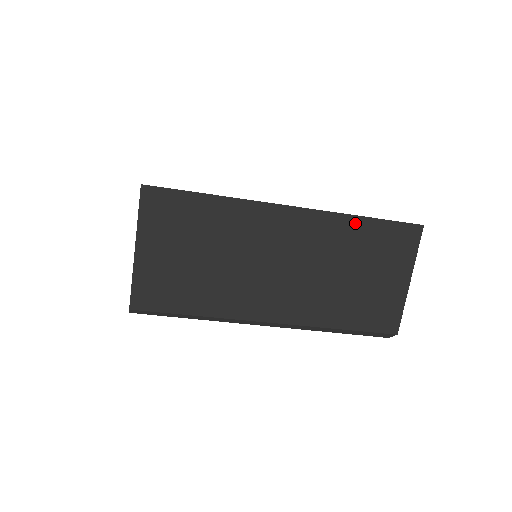
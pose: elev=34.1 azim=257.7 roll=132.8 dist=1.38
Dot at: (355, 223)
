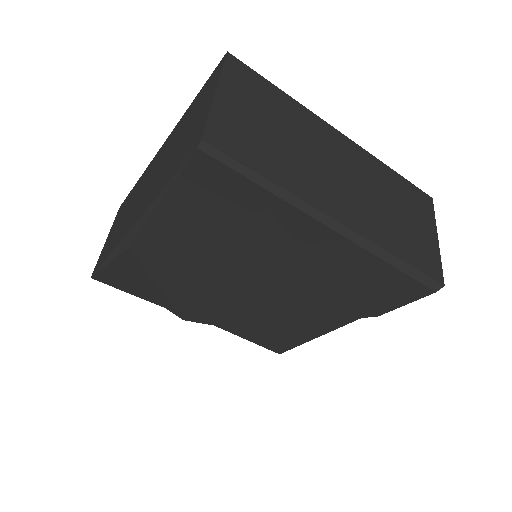
Dot at: (389, 172)
